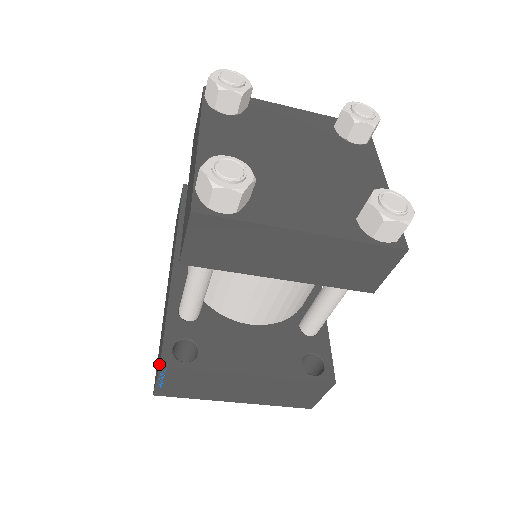
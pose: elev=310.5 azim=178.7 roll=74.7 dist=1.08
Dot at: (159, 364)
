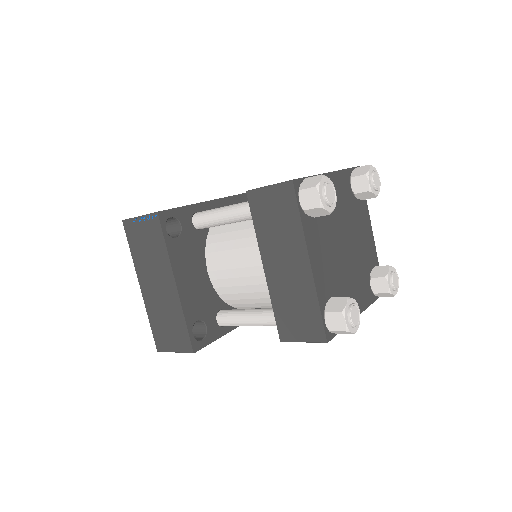
Dot at: occluded
